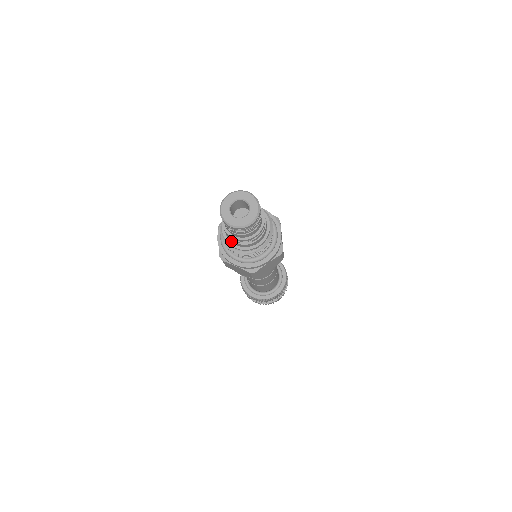
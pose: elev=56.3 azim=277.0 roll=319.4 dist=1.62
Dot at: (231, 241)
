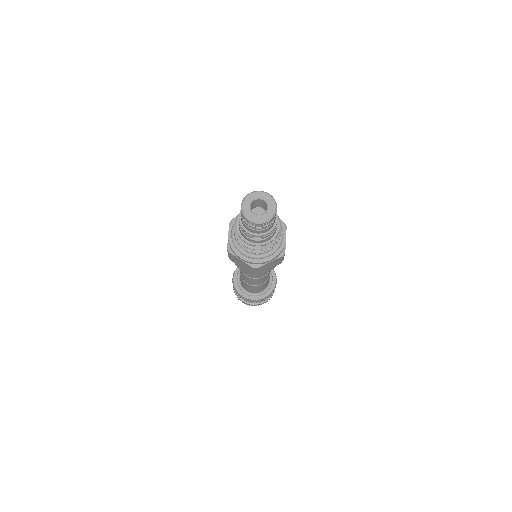
Dot at: (243, 235)
